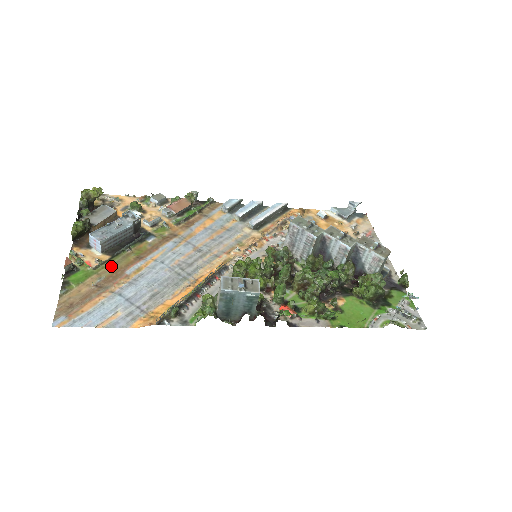
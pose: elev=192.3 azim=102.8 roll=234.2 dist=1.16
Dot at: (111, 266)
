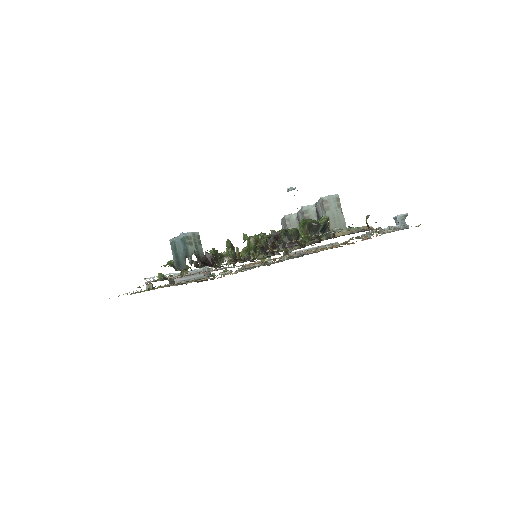
Dot at: occluded
